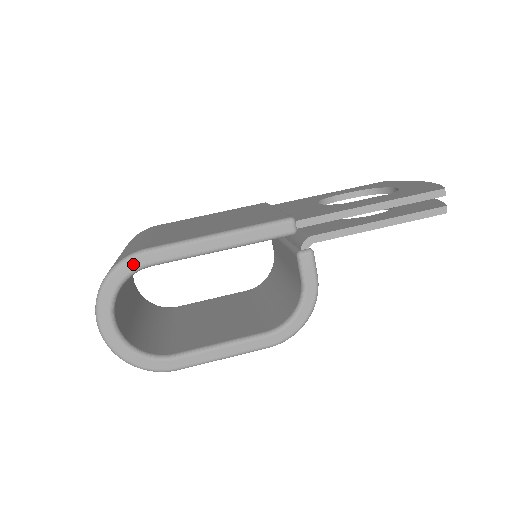
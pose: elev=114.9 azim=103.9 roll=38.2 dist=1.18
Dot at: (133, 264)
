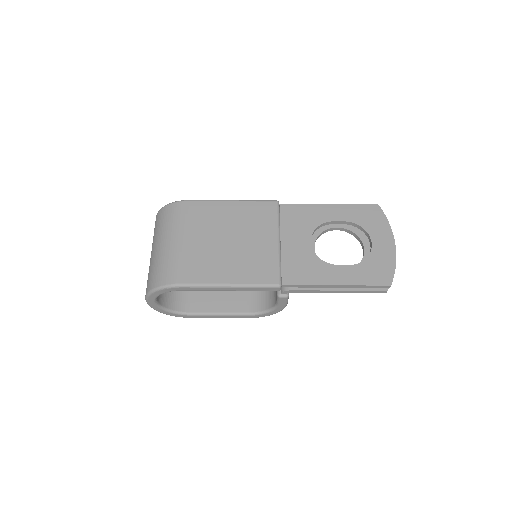
Dot at: (171, 290)
